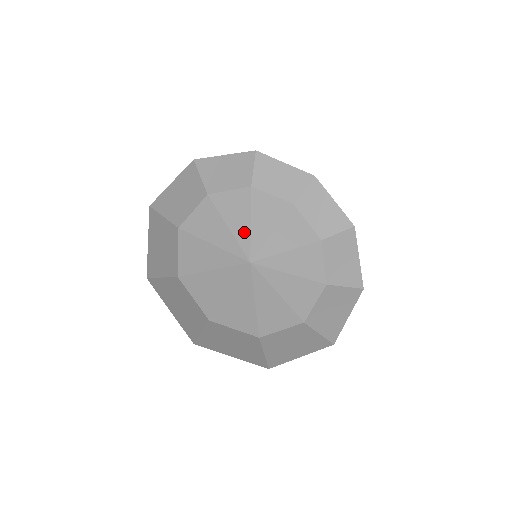
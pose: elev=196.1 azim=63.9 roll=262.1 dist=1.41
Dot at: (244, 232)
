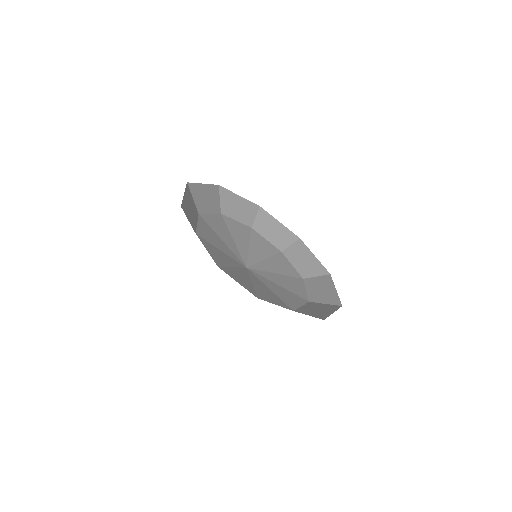
Dot at: (244, 248)
